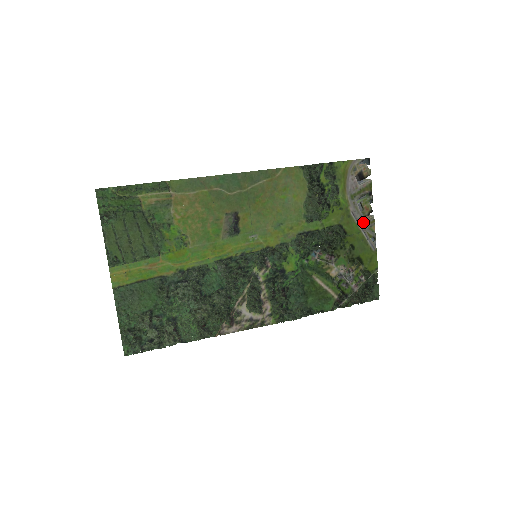
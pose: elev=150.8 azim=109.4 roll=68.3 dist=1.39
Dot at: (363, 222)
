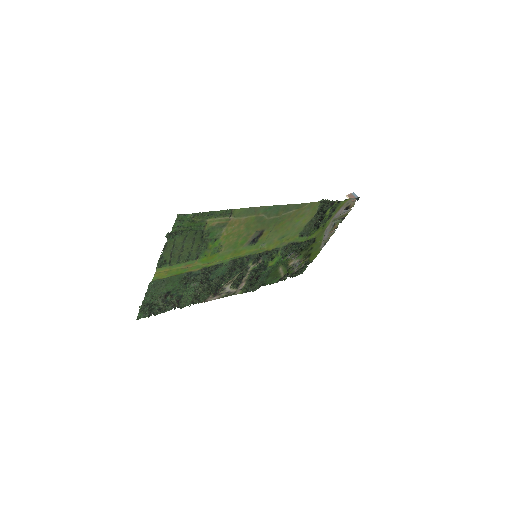
Dot at: (328, 235)
